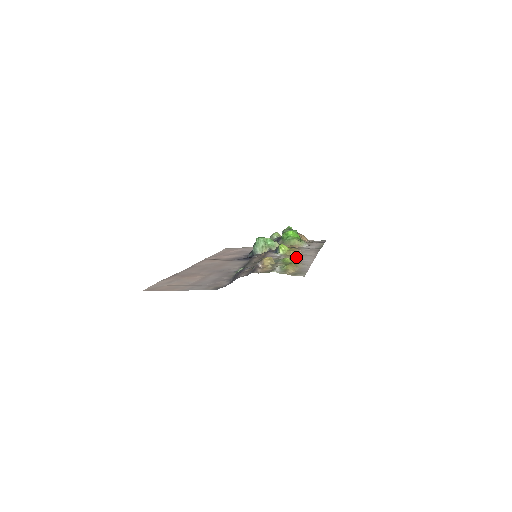
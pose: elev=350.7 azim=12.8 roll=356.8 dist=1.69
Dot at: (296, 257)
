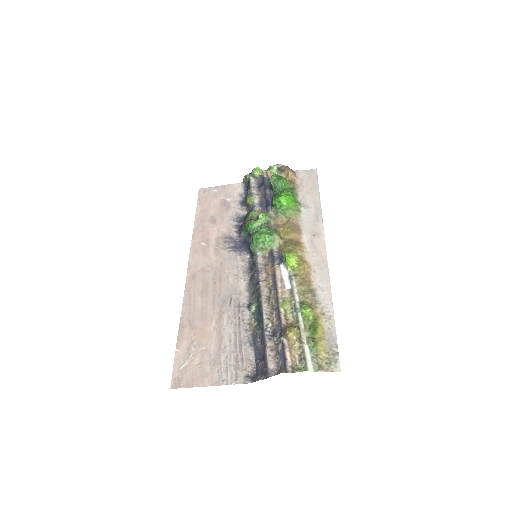
Dot at: (309, 281)
